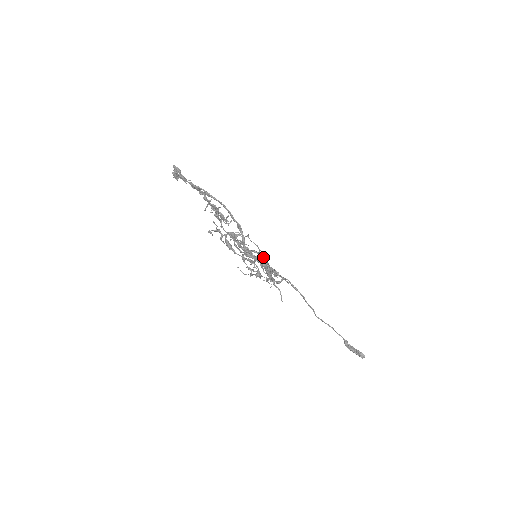
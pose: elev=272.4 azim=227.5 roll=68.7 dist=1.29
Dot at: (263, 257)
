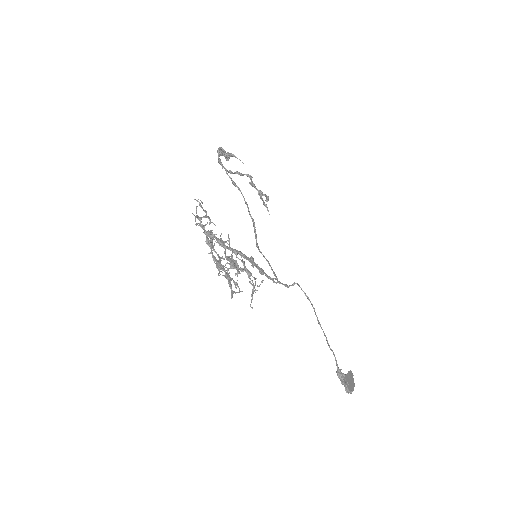
Dot at: (250, 261)
